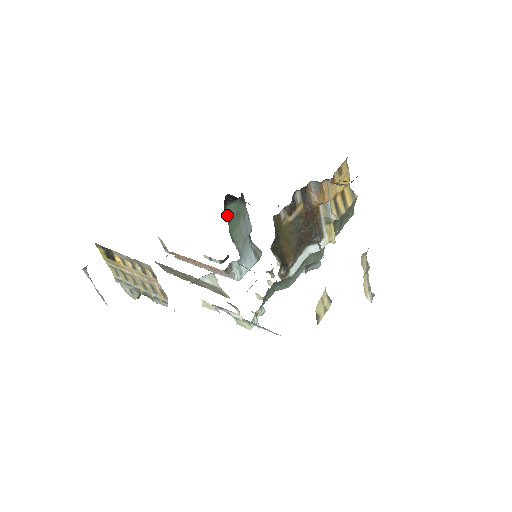
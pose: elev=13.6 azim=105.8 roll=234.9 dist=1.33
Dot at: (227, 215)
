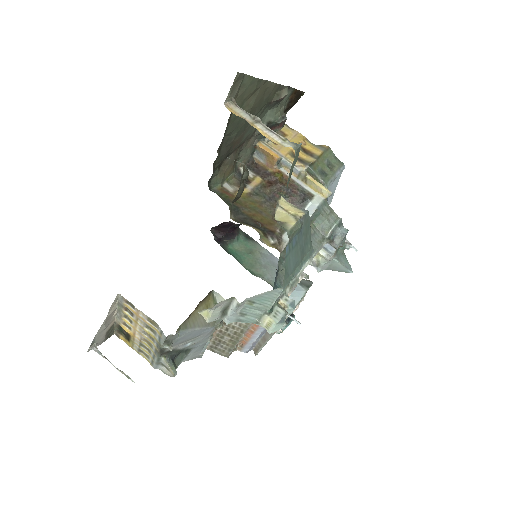
Dot at: (232, 254)
